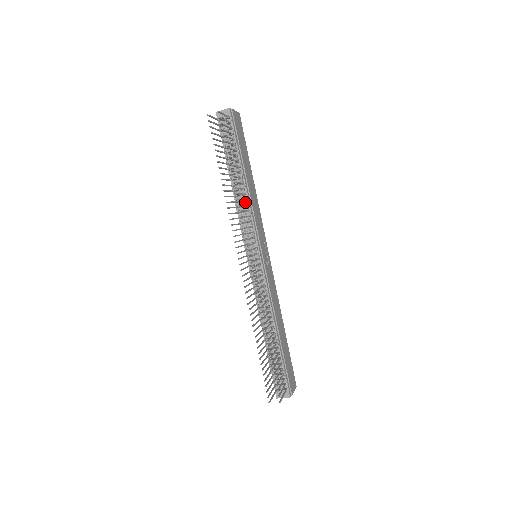
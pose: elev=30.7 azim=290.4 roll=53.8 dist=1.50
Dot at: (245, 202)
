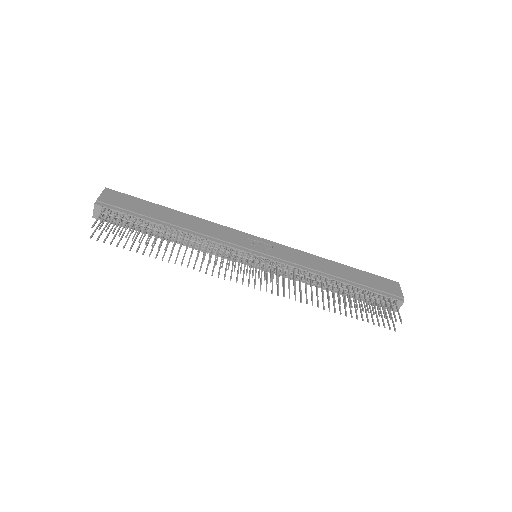
Dot at: (198, 240)
